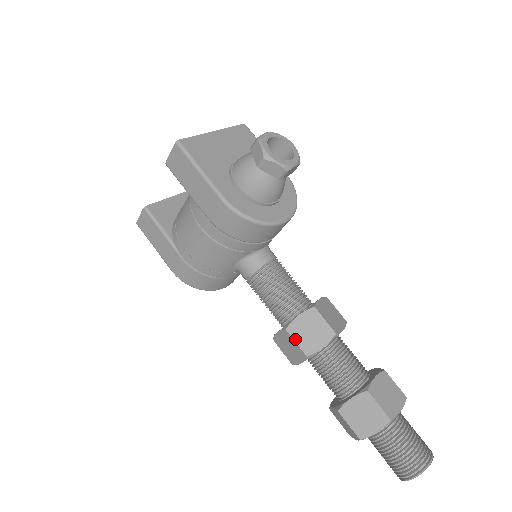
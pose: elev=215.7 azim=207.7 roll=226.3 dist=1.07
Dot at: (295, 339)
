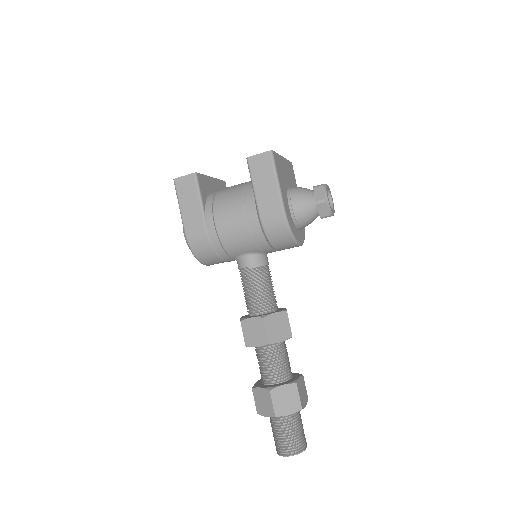
Dot at: (267, 328)
